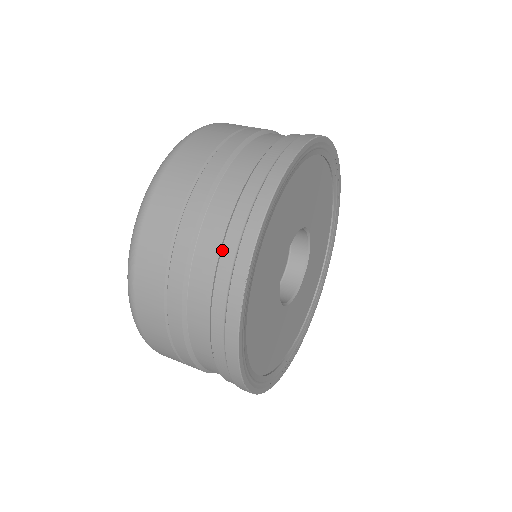
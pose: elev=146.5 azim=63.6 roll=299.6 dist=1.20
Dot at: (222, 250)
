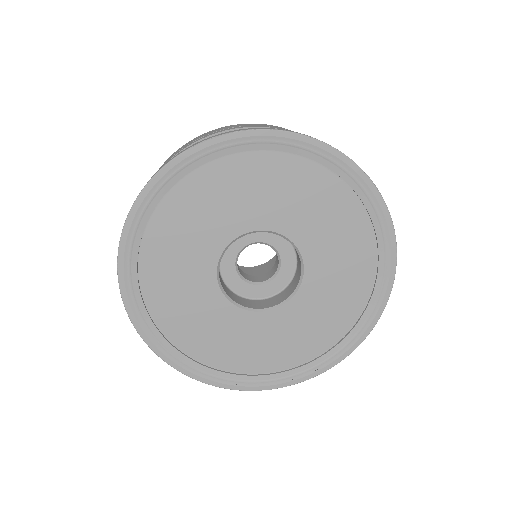
Dot at: occluded
